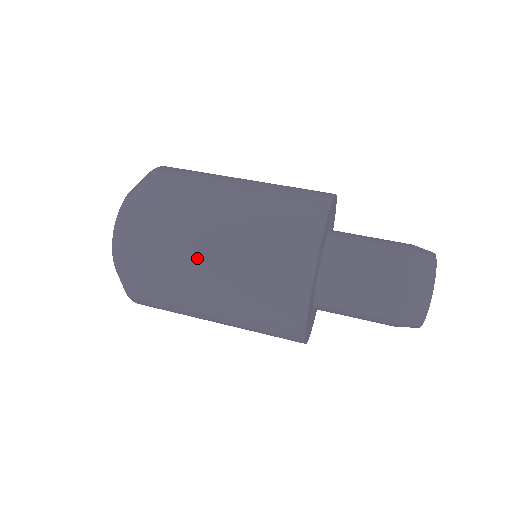
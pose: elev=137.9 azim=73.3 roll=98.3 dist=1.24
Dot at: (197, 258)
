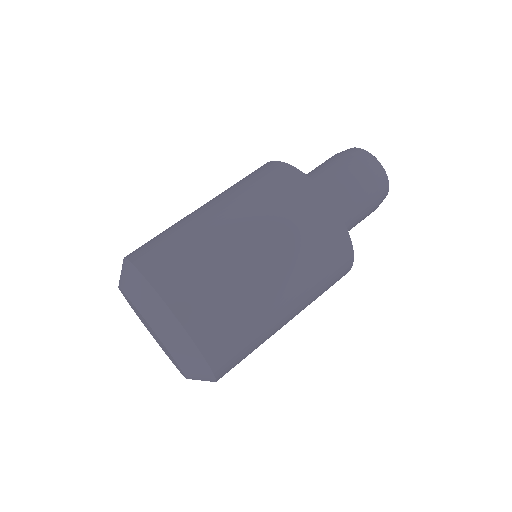
Dot at: (278, 327)
